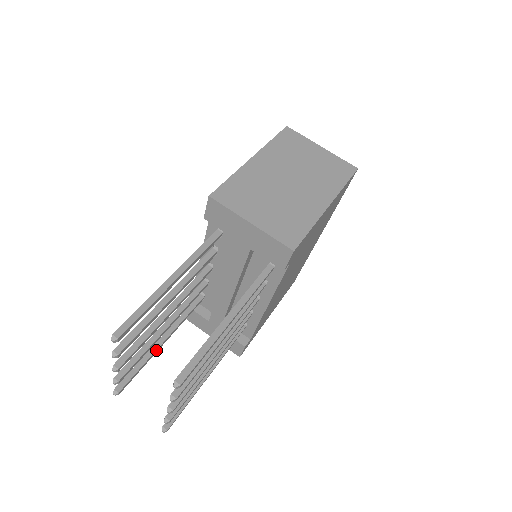
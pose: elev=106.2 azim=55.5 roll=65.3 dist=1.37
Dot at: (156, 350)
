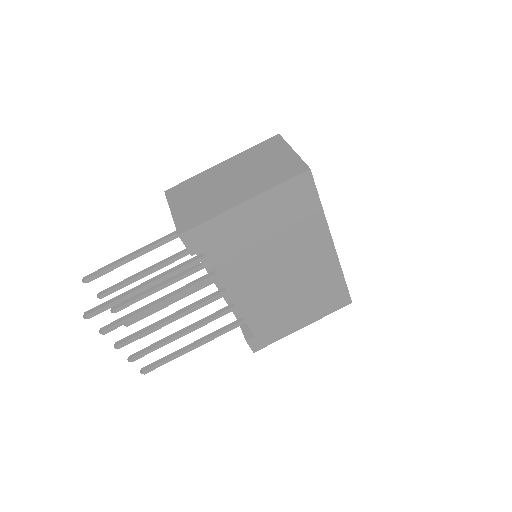
Dot at: occluded
